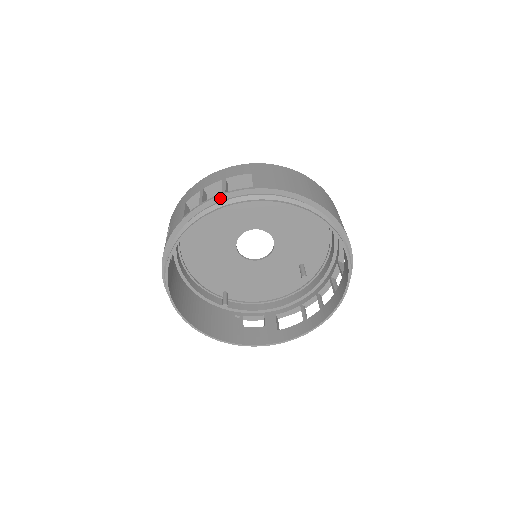
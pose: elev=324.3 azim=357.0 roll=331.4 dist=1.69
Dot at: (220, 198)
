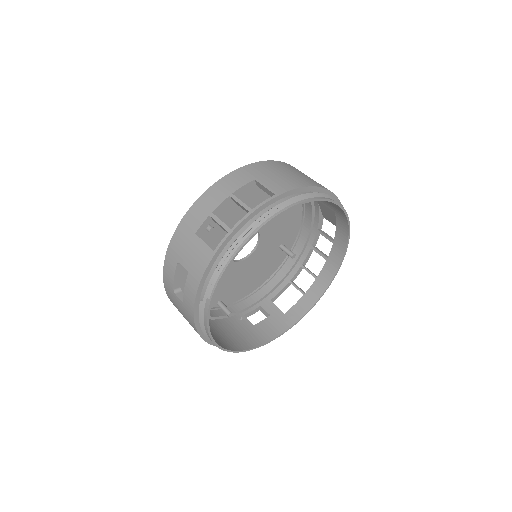
Dot at: (249, 217)
